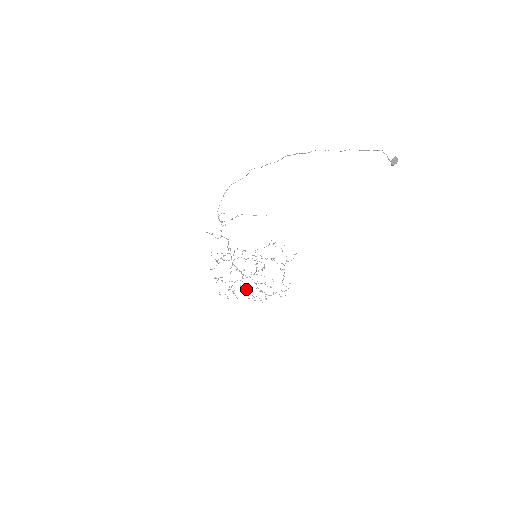
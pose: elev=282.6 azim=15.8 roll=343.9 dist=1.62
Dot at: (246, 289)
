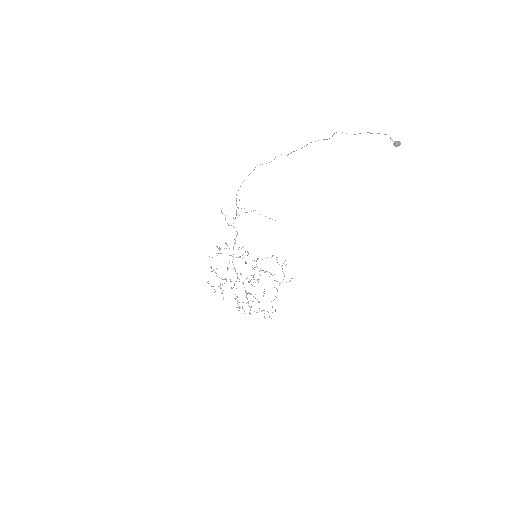
Dot at: (235, 294)
